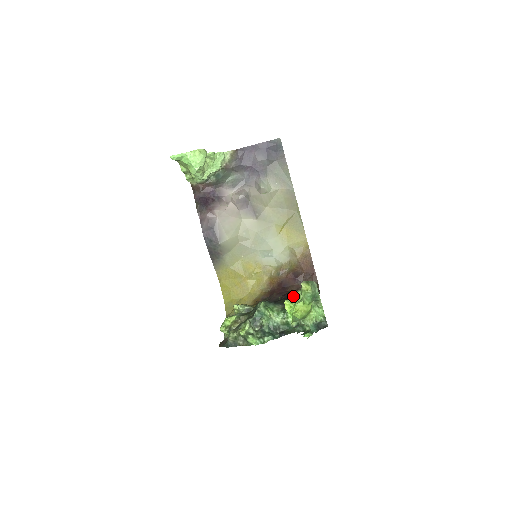
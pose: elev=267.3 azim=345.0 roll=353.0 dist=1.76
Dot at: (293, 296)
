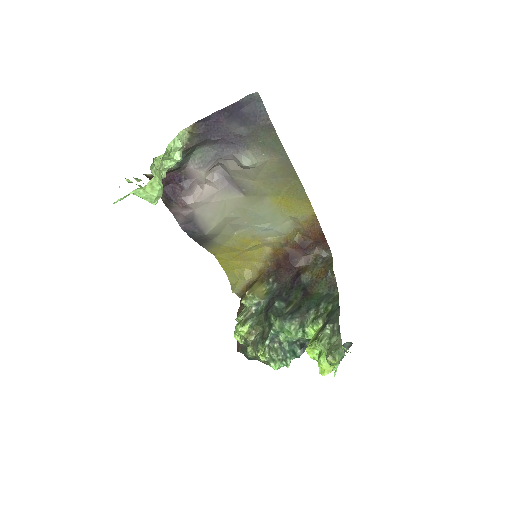
Dot at: (314, 341)
